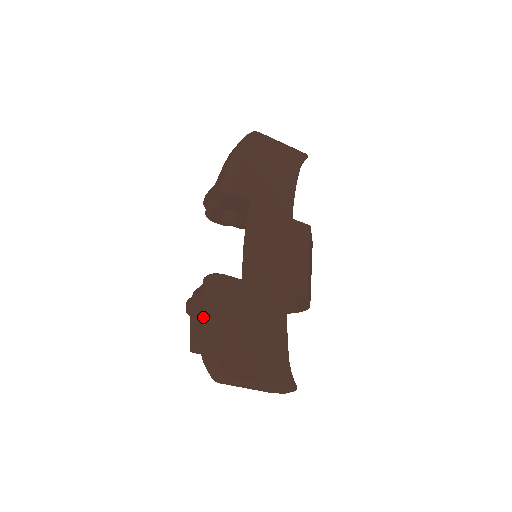
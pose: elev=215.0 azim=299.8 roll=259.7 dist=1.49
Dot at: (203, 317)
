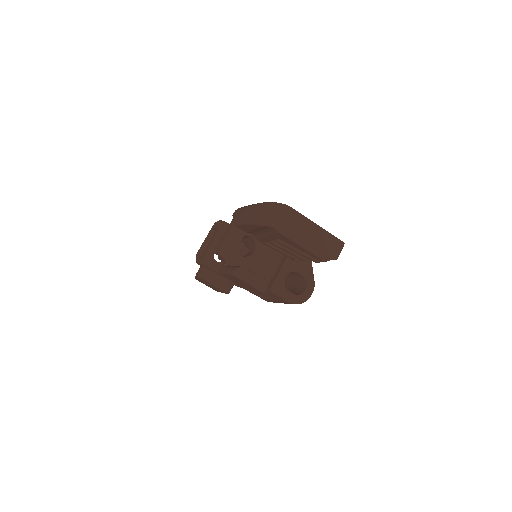
Dot at: (246, 212)
